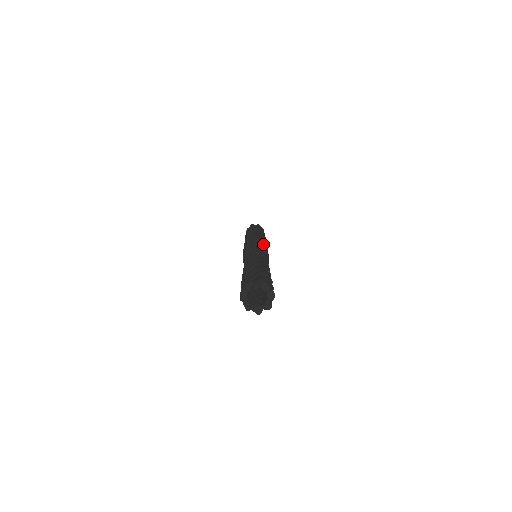
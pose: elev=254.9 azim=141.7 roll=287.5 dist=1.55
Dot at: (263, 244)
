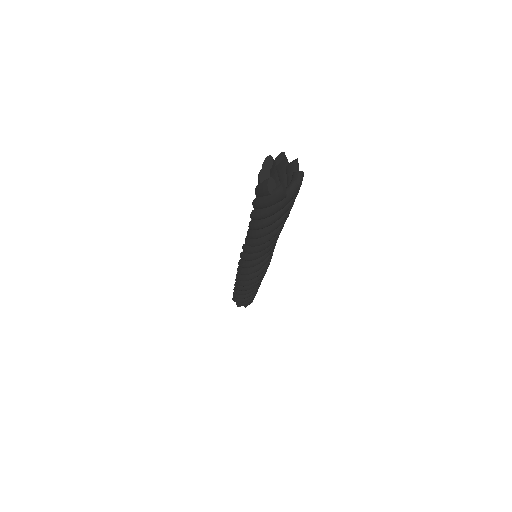
Dot at: occluded
